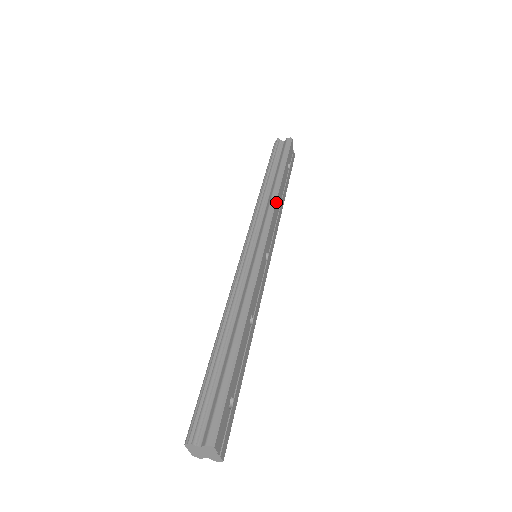
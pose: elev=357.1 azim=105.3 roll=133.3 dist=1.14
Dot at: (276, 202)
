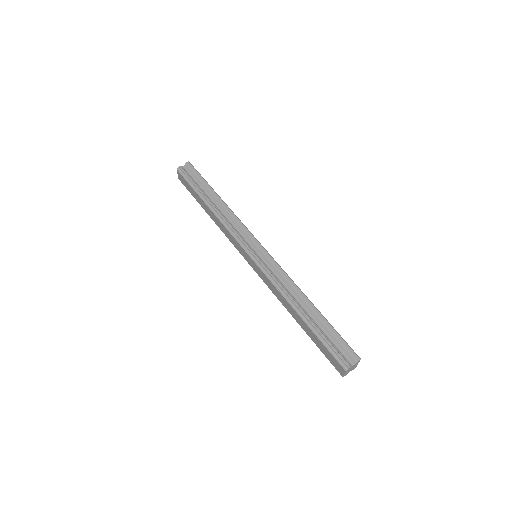
Dot at: occluded
